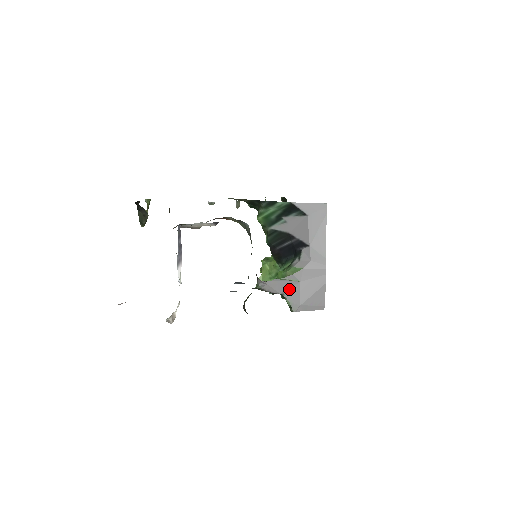
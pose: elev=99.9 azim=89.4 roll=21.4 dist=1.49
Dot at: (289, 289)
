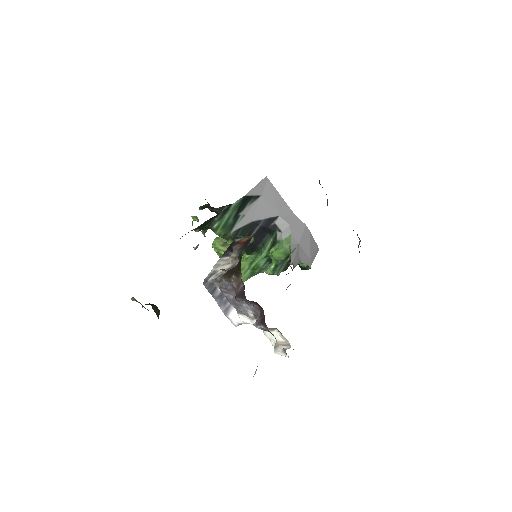
Dot at: (299, 255)
